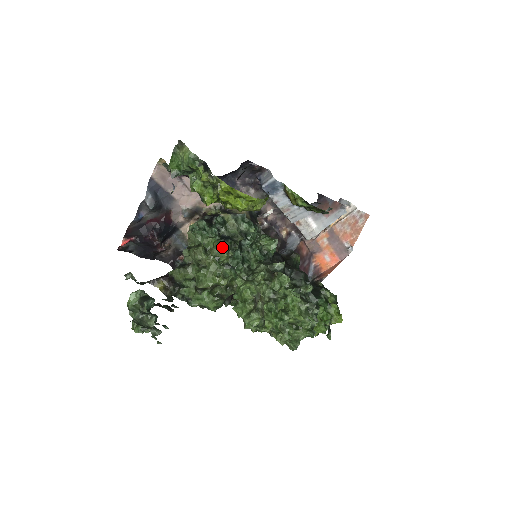
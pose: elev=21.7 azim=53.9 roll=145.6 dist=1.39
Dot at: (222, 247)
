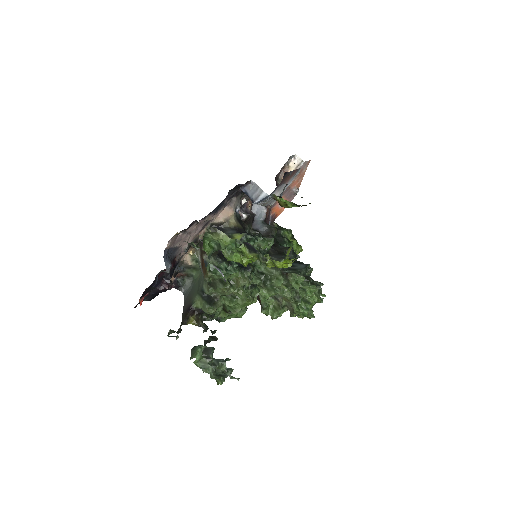
Dot at: (247, 278)
